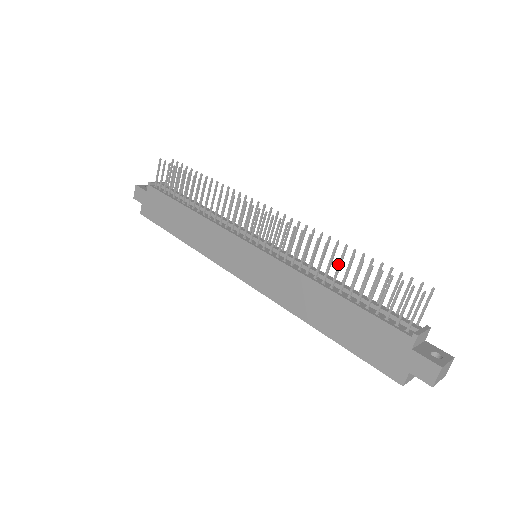
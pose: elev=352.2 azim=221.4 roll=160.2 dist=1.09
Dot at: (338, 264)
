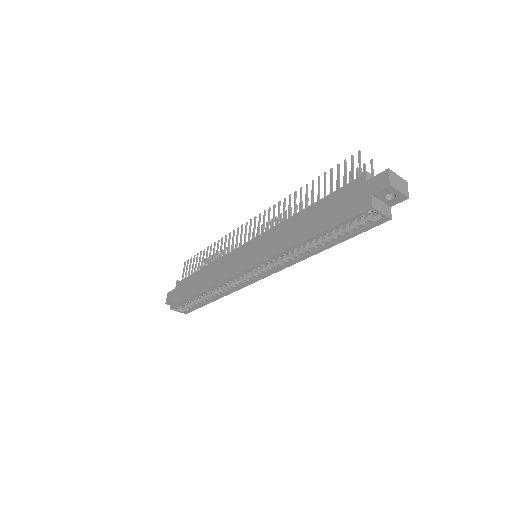
Dot at: occluded
